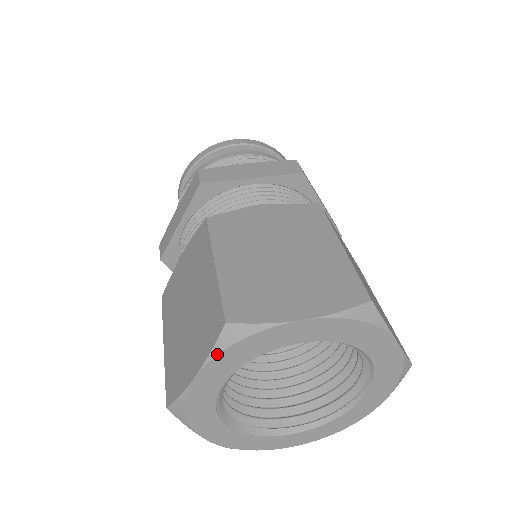
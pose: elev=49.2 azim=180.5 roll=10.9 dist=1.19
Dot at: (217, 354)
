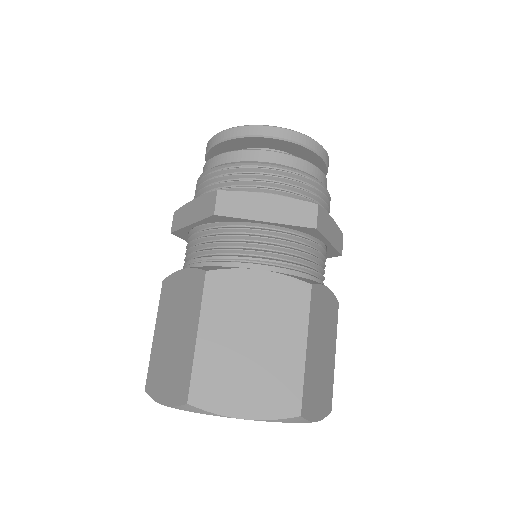
Dot at: (179, 409)
